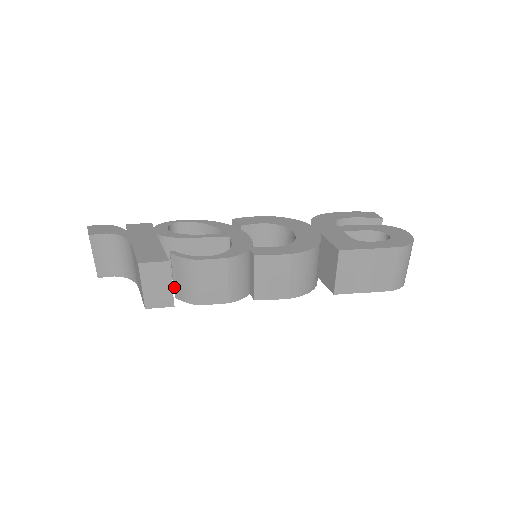
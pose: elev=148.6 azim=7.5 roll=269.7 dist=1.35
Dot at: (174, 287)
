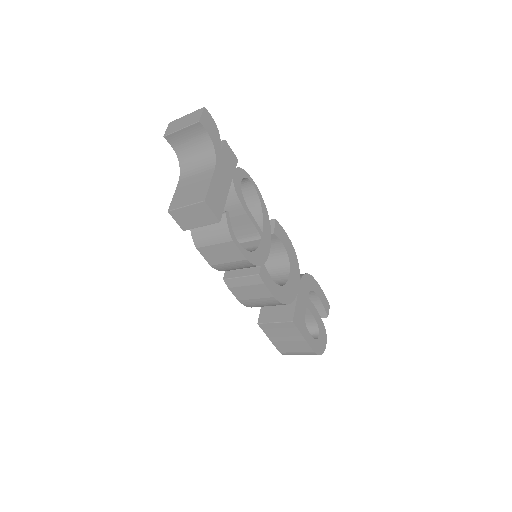
Dot at: occluded
